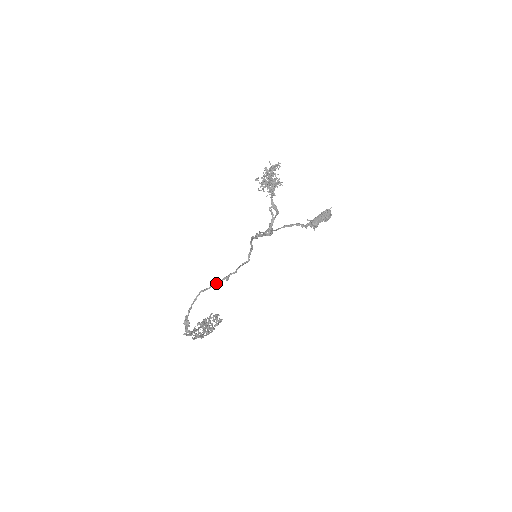
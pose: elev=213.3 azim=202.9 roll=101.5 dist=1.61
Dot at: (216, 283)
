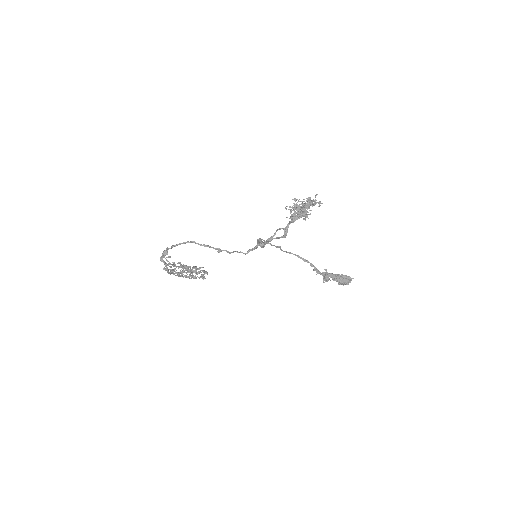
Dot at: (209, 246)
